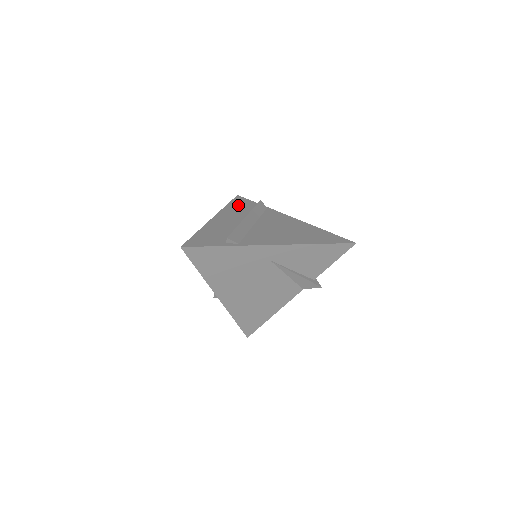
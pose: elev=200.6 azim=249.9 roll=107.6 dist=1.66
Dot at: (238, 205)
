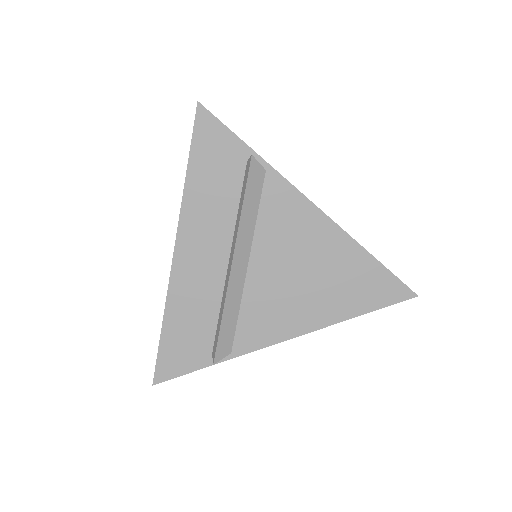
Dot at: (208, 172)
